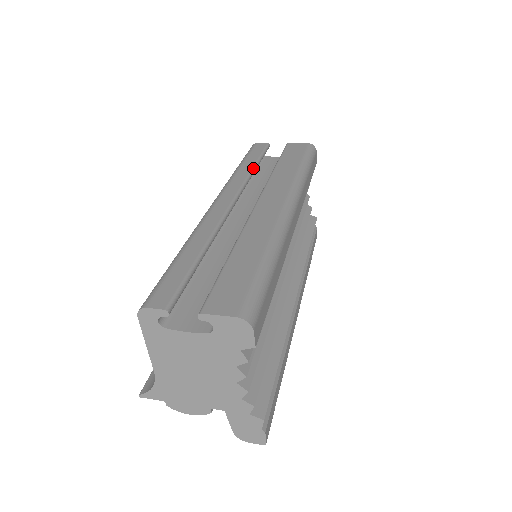
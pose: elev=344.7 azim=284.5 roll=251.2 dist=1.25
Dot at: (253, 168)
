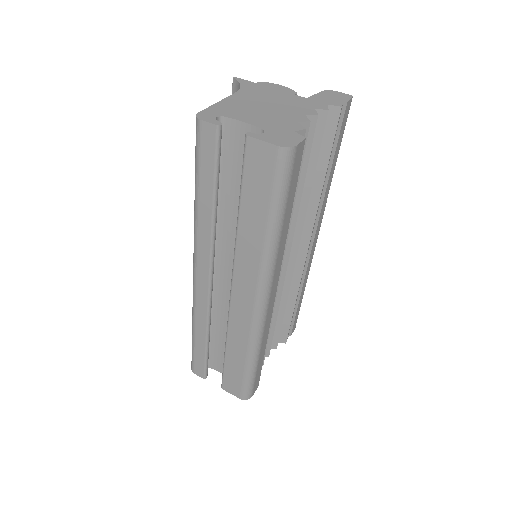
Dot at: (213, 214)
